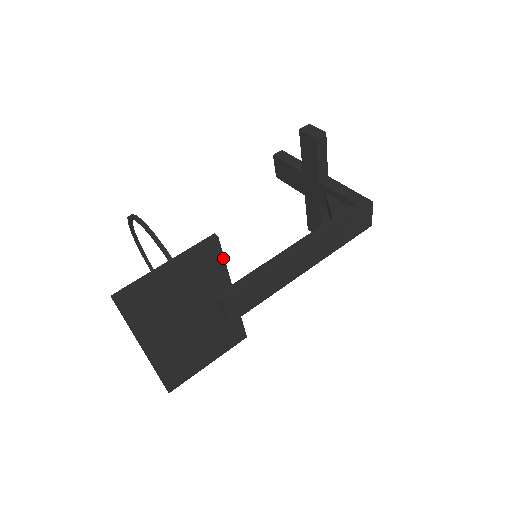
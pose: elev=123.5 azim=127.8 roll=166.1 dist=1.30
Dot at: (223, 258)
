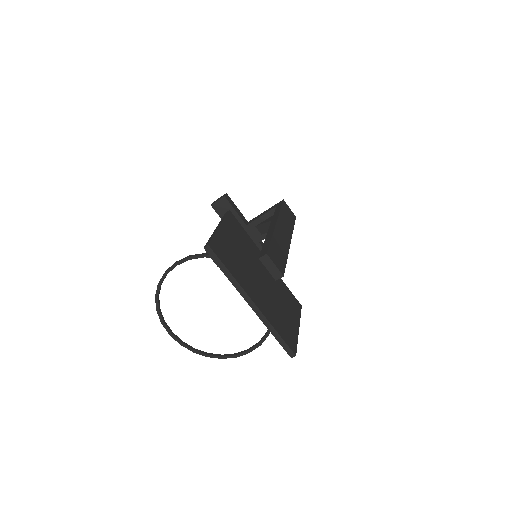
Dot at: (242, 228)
